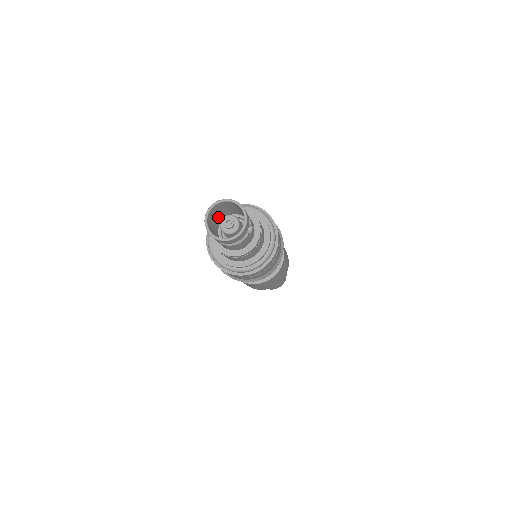
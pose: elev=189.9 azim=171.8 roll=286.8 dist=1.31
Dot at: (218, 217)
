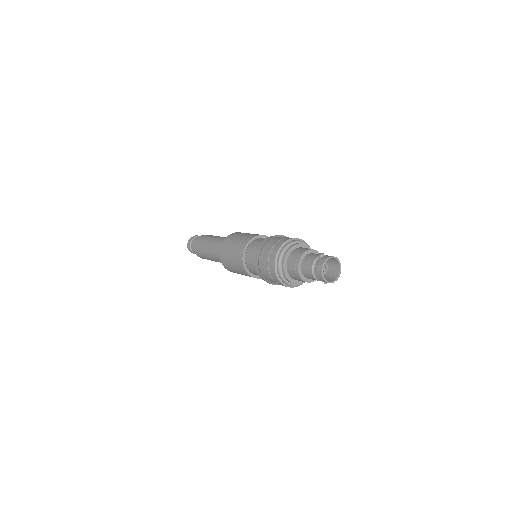
Dot at: occluded
